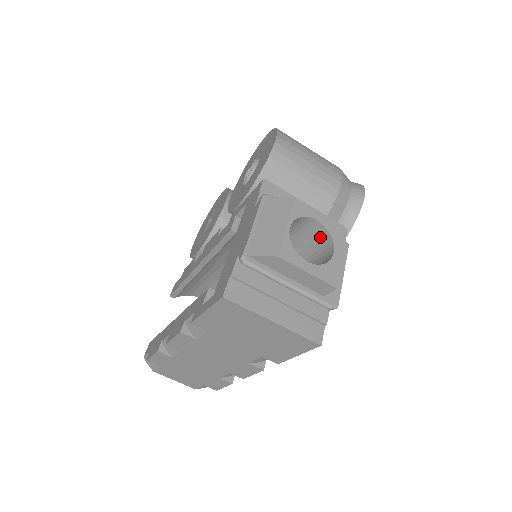
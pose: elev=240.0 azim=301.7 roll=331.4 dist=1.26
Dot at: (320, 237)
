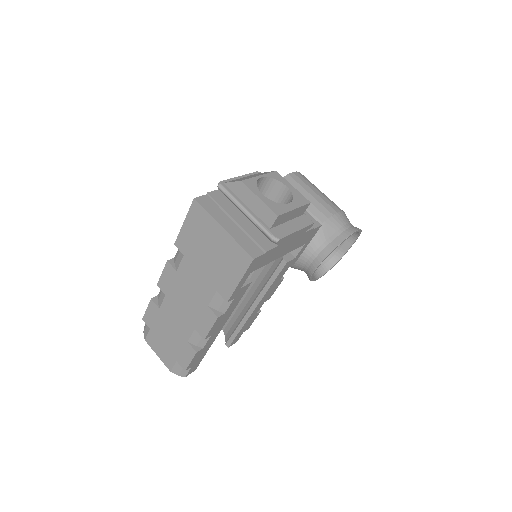
Dot at: (287, 202)
